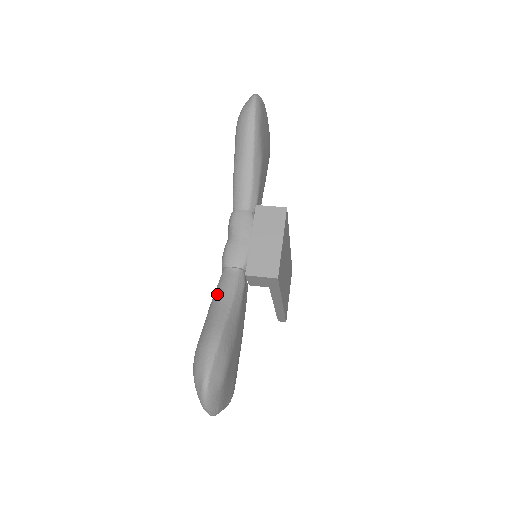
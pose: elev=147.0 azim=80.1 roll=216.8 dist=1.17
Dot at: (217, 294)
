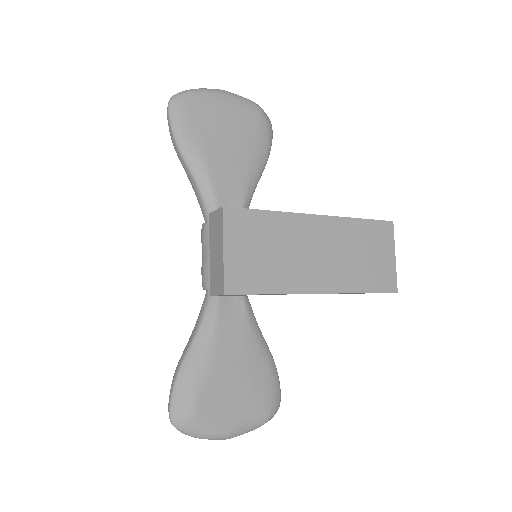
Dot at: occluded
